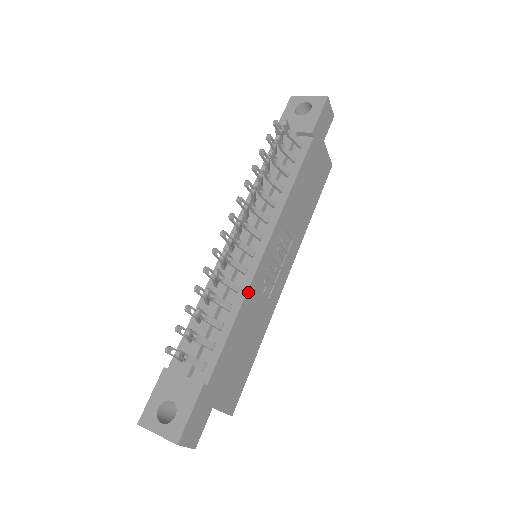
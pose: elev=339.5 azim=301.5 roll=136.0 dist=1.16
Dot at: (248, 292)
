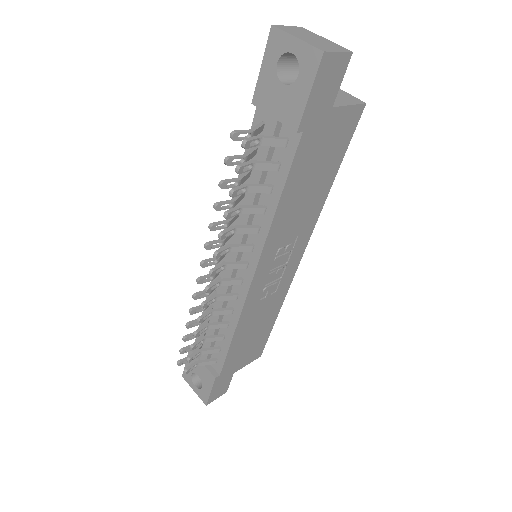
Dot at: (241, 316)
